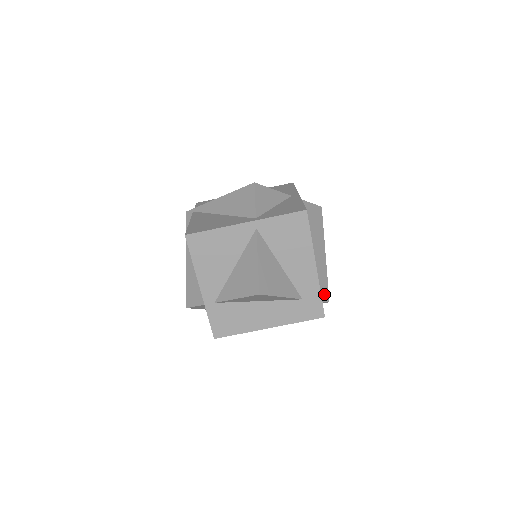
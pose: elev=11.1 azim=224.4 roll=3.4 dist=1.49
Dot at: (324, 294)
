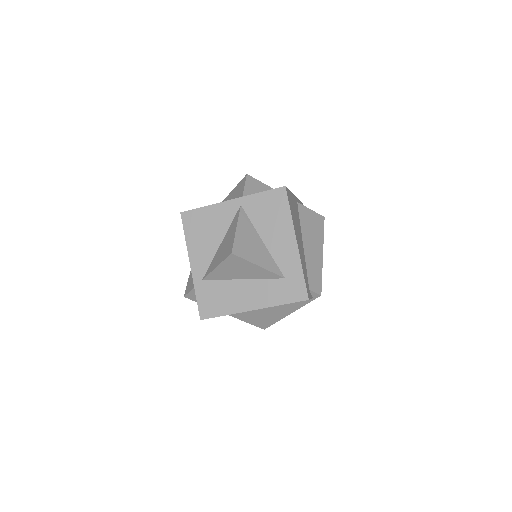
Dot at: (315, 286)
